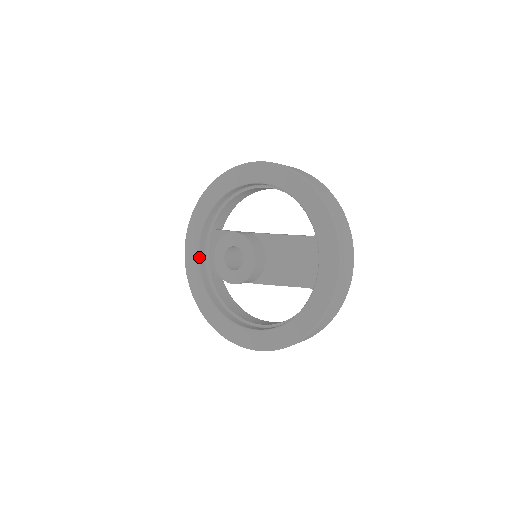
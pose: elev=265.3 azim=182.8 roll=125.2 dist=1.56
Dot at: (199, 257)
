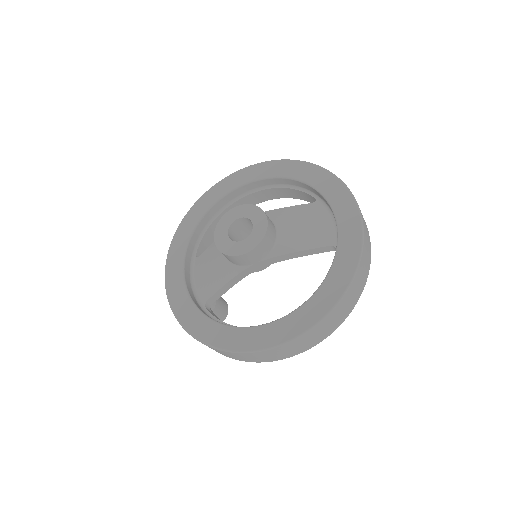
Dot at: (186, 286)
